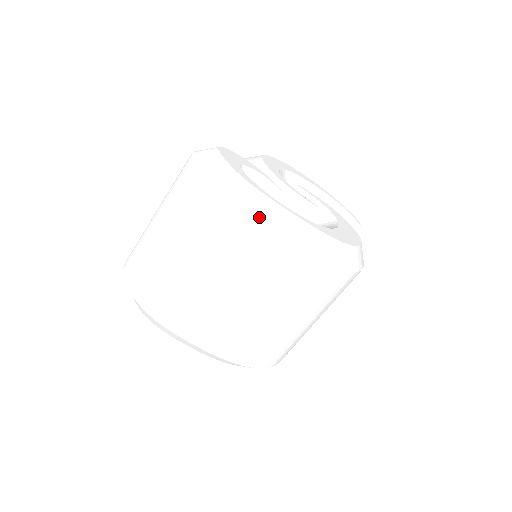
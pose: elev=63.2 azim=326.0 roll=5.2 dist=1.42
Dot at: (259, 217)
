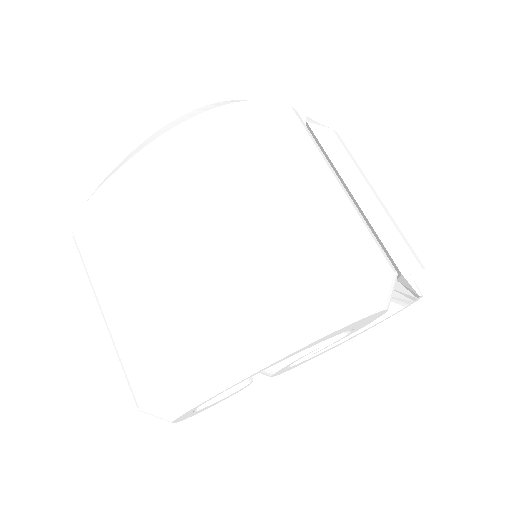
Dot at: (94, 193)
